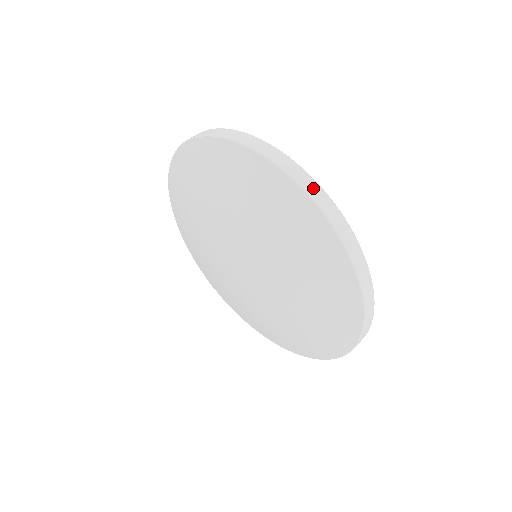
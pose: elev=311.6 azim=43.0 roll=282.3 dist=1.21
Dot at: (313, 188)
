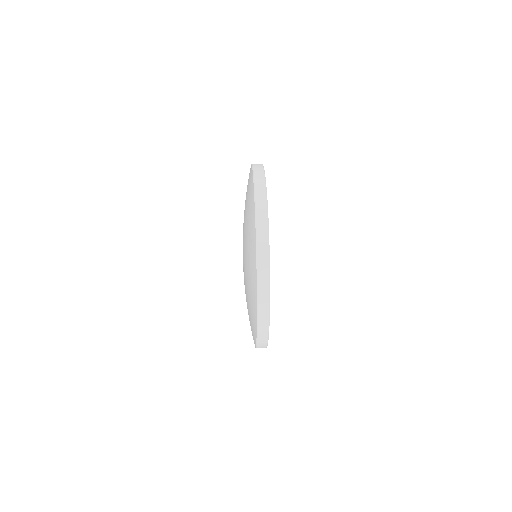
Dot at: (264, 301)
